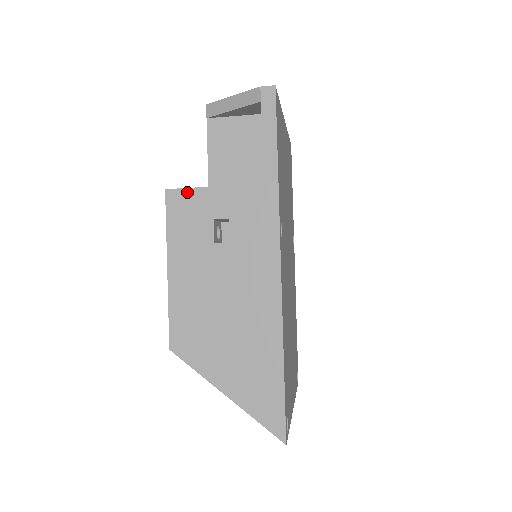
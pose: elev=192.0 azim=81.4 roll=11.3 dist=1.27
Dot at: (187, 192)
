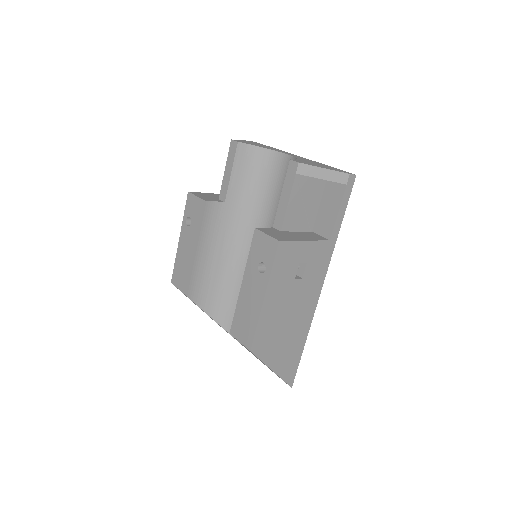
Dot at: (291, 244)
